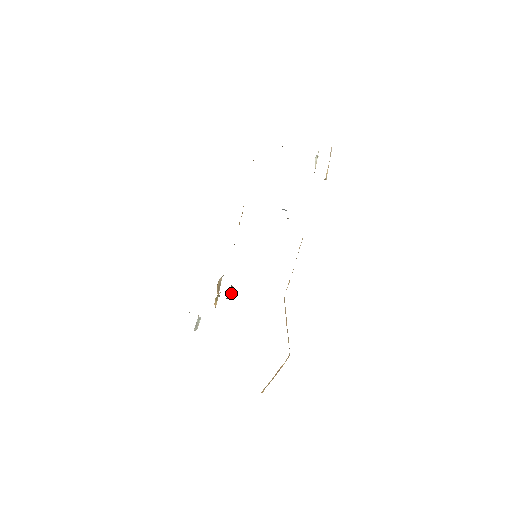
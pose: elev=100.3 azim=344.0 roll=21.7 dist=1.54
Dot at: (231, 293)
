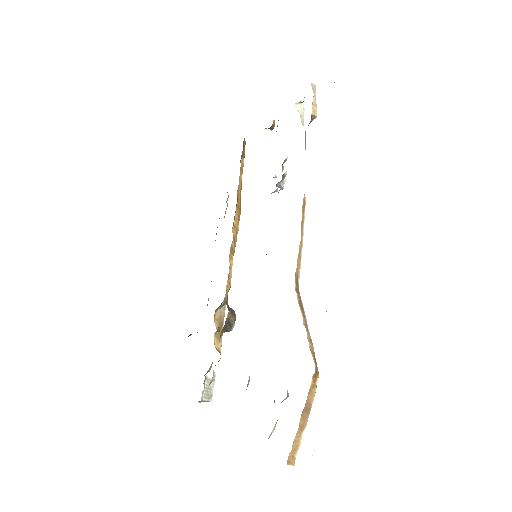
Dot at: (231, 319)
